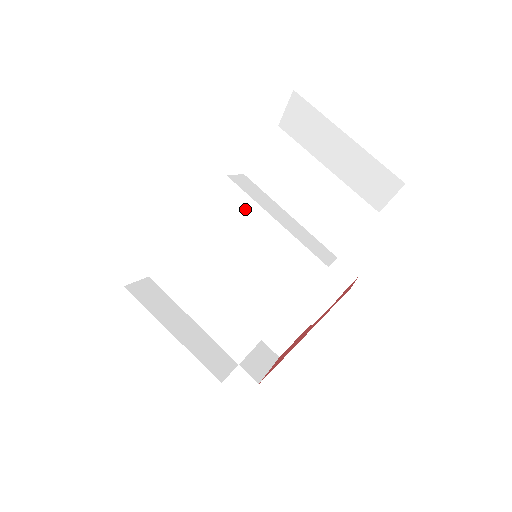
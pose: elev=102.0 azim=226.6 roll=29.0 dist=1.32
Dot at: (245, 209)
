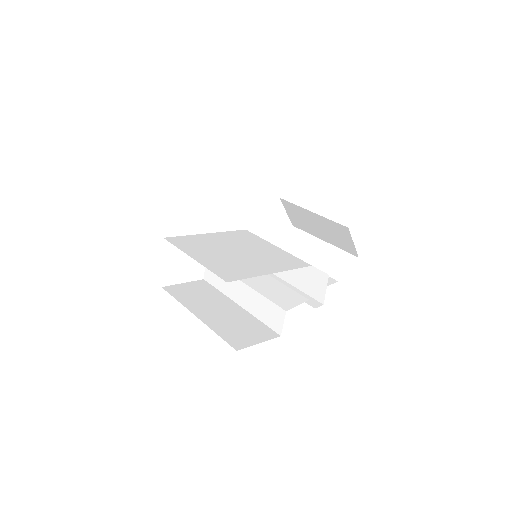
Dot at: (255, 239)
